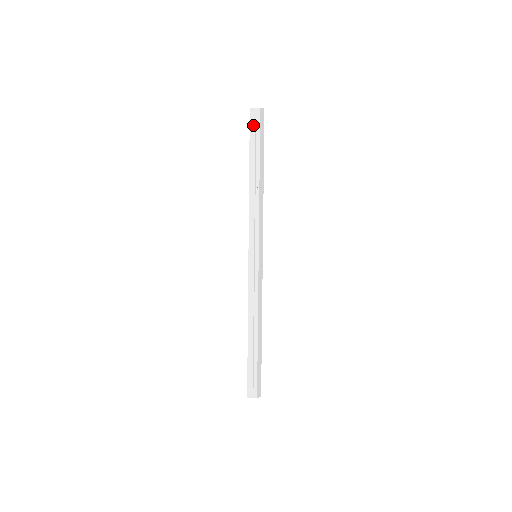
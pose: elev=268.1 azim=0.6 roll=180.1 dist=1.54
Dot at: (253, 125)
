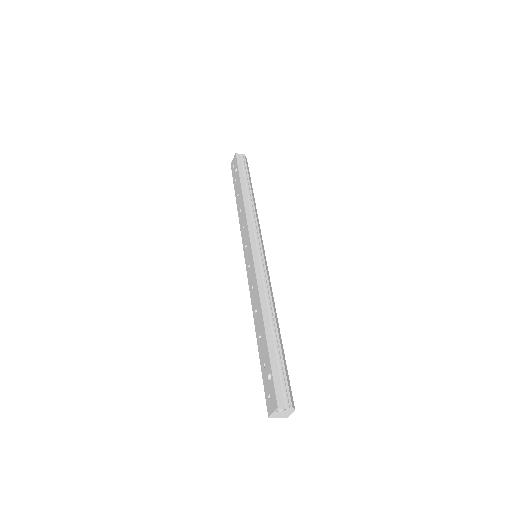
Dot at: (240, 163)
